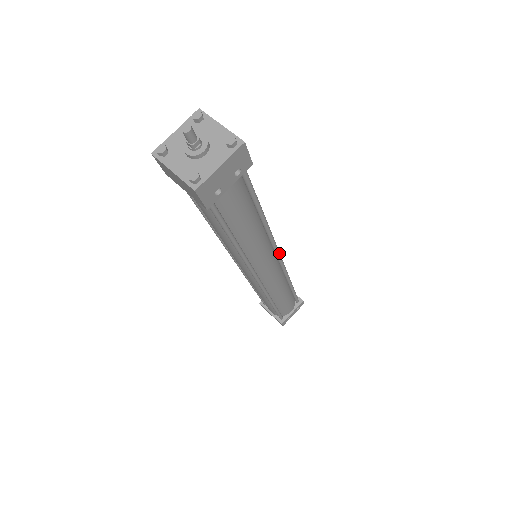
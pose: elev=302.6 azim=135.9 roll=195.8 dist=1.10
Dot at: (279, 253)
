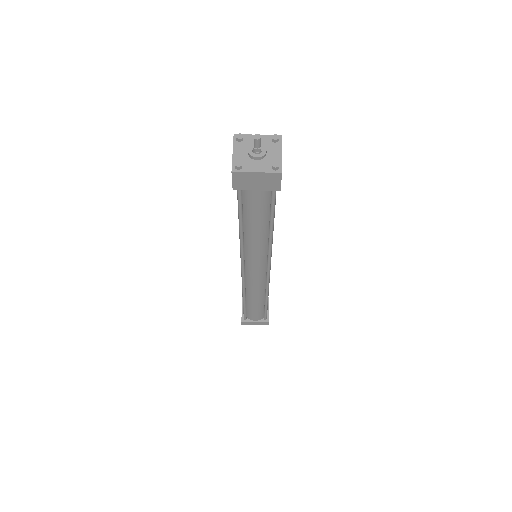
Dot at: occluded
